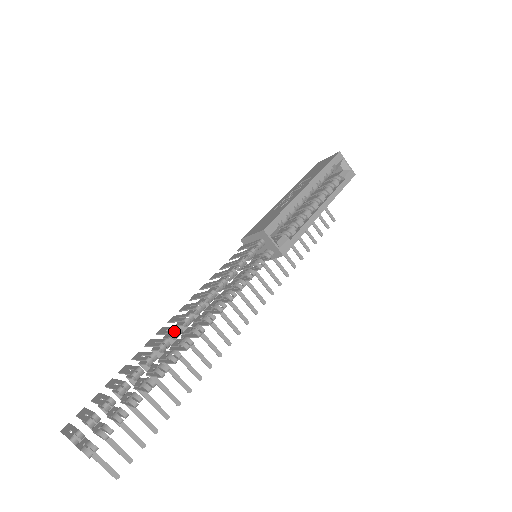
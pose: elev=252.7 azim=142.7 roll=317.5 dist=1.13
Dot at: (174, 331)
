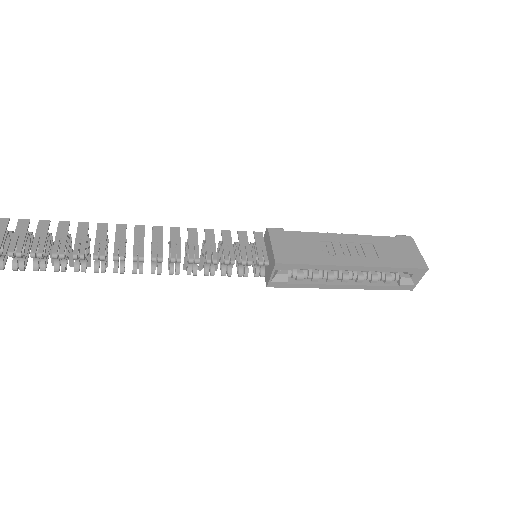
Dot at: (117, 257)
